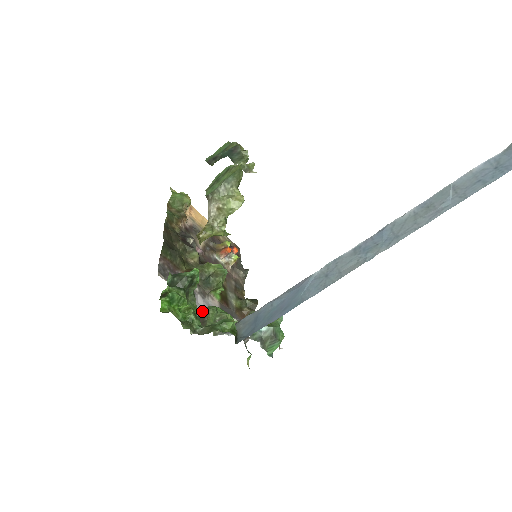
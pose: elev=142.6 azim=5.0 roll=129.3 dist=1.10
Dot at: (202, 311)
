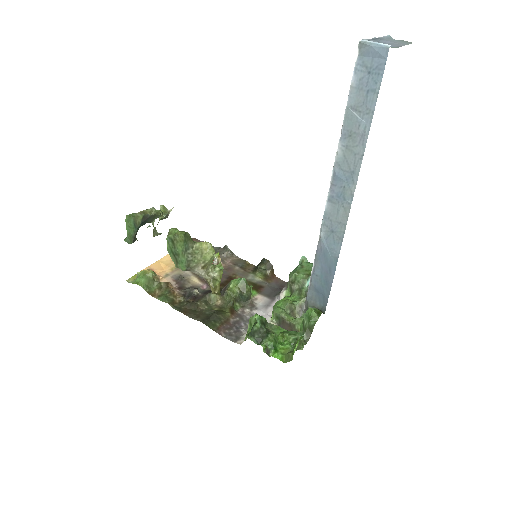
Dot at: (275, 319)
